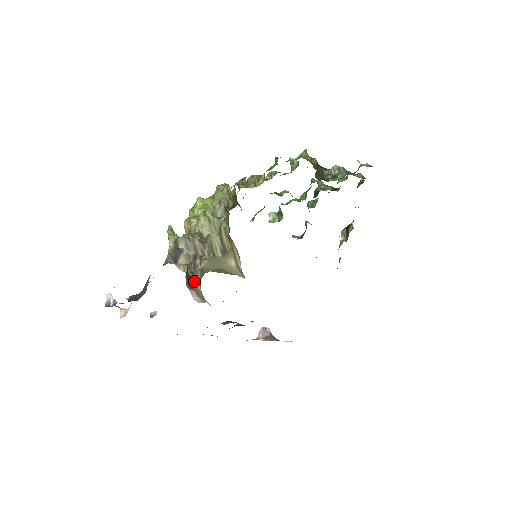
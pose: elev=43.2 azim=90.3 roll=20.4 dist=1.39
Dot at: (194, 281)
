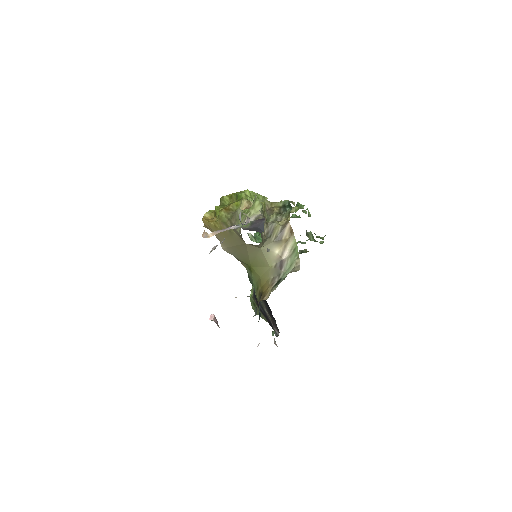
Dot at: occluded
